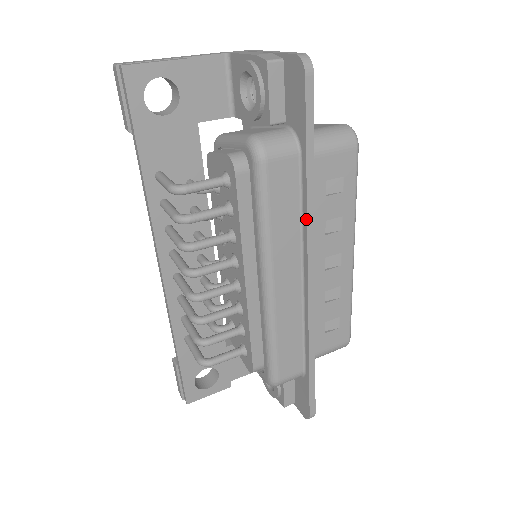
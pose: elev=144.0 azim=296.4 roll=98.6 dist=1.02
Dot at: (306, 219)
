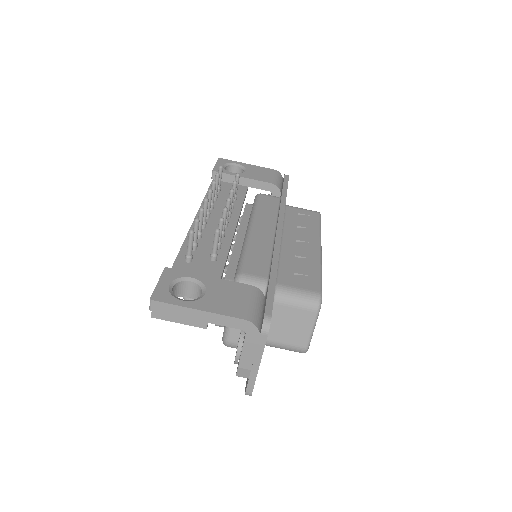
Dot at: occluded
